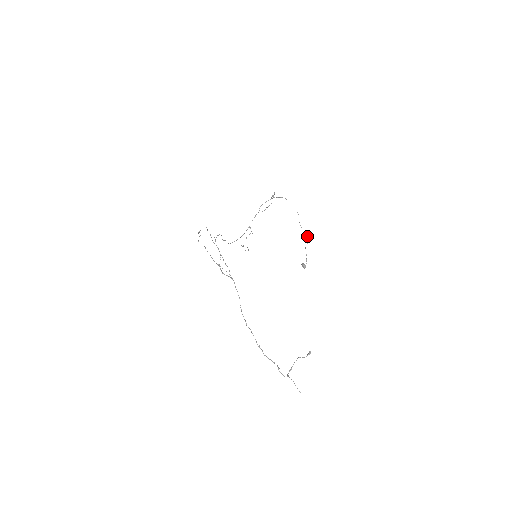
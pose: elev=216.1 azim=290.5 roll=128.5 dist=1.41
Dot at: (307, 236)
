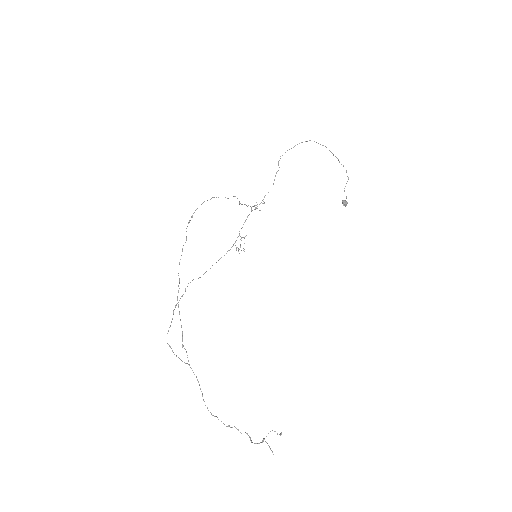
Dot at: occluded
